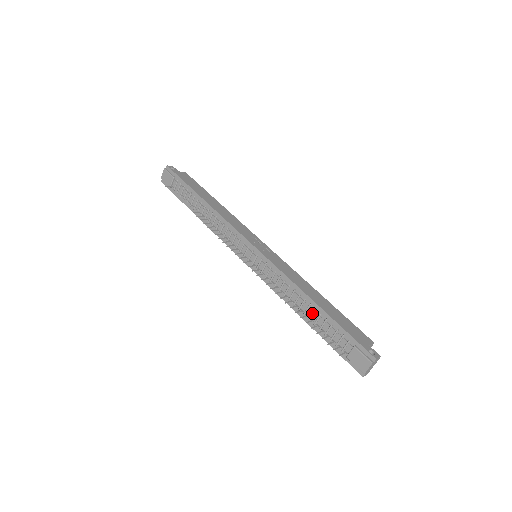
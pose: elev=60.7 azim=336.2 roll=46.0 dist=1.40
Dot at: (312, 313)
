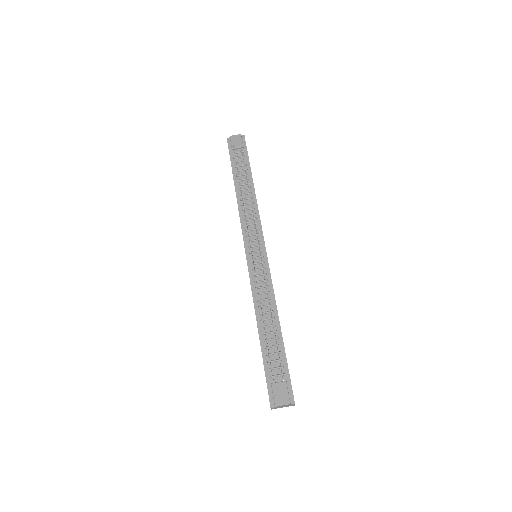
Dot at: (272, 331)
